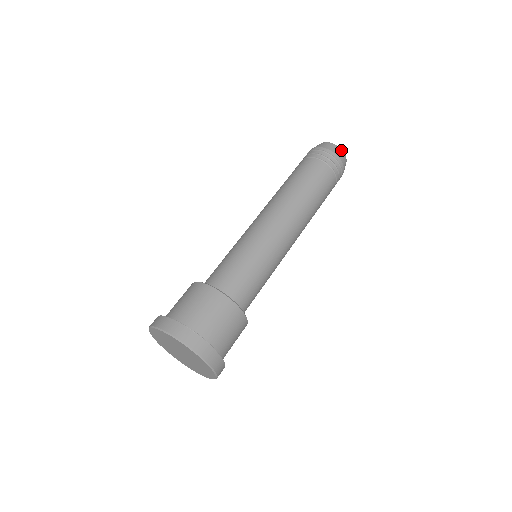
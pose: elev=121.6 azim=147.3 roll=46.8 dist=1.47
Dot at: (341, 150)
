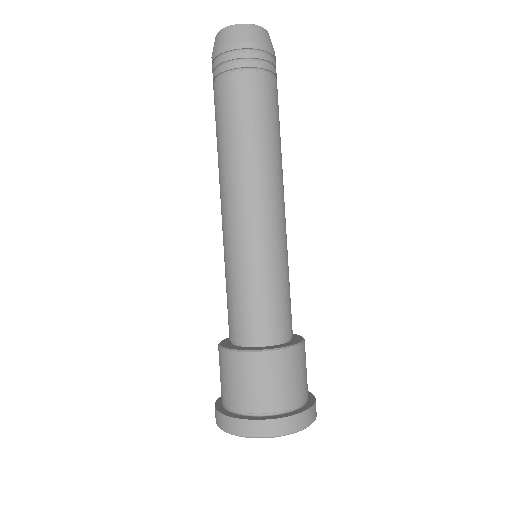
Dot at: (268, 34)
